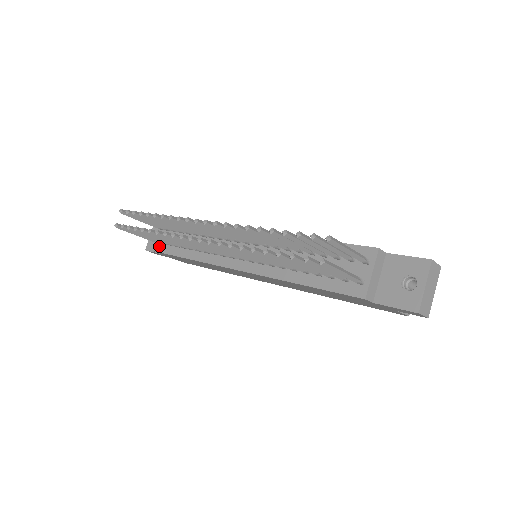
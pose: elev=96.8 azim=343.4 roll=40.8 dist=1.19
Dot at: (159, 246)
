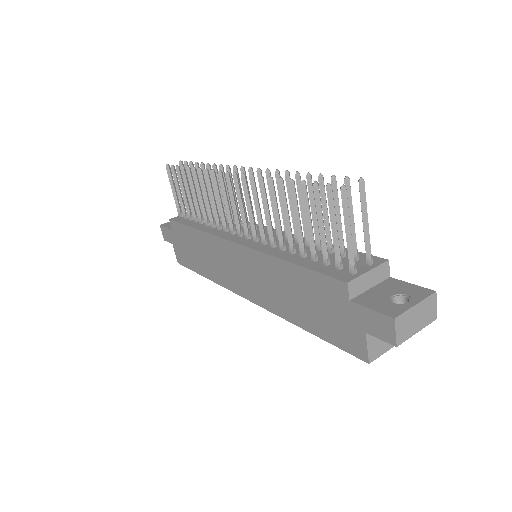
Dot at: (178, 218)
